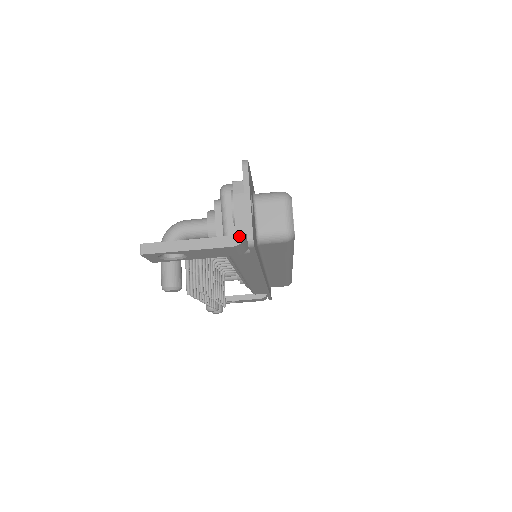
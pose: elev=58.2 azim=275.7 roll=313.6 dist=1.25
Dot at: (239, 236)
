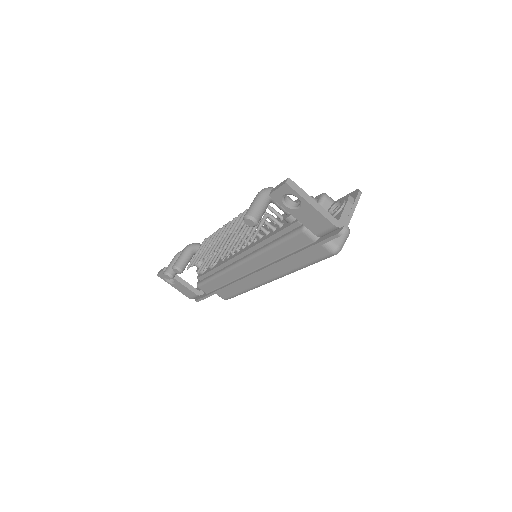
Dot at: (340, 223)
